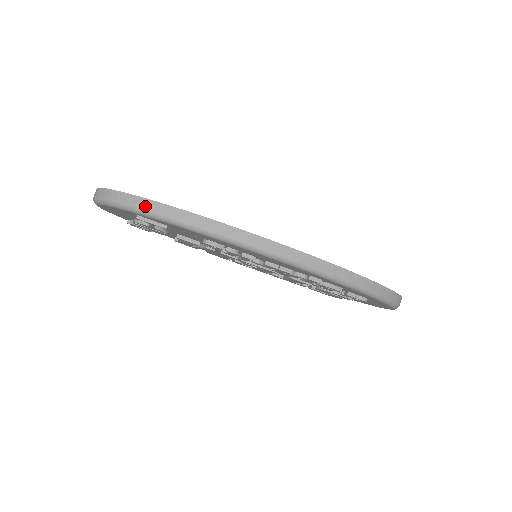
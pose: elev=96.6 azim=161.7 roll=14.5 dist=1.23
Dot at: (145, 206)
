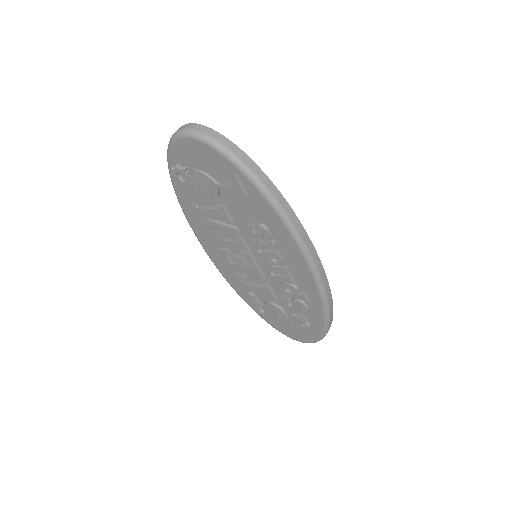
Dot at: (255, 171)
